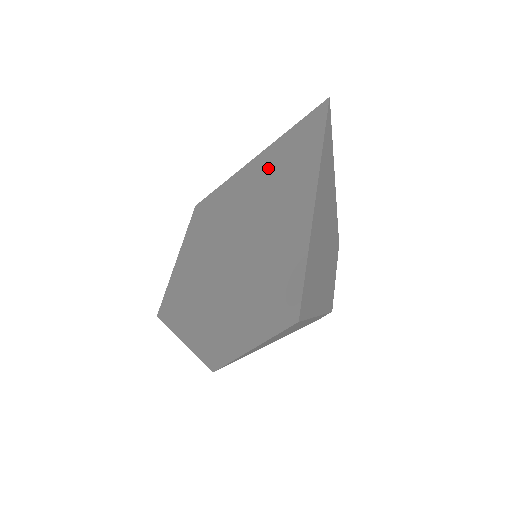
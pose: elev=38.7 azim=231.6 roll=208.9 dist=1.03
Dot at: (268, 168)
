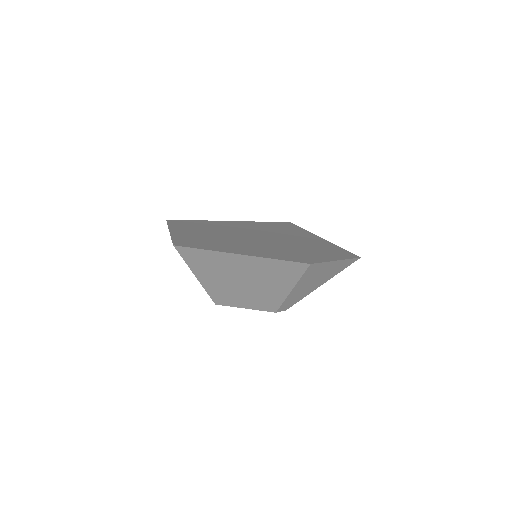
Dot at: (261, 226)
